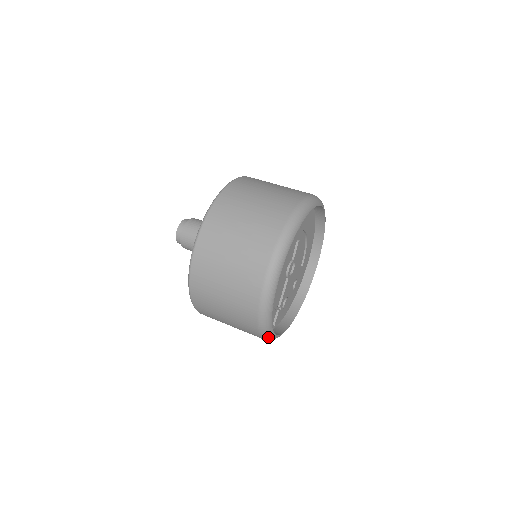
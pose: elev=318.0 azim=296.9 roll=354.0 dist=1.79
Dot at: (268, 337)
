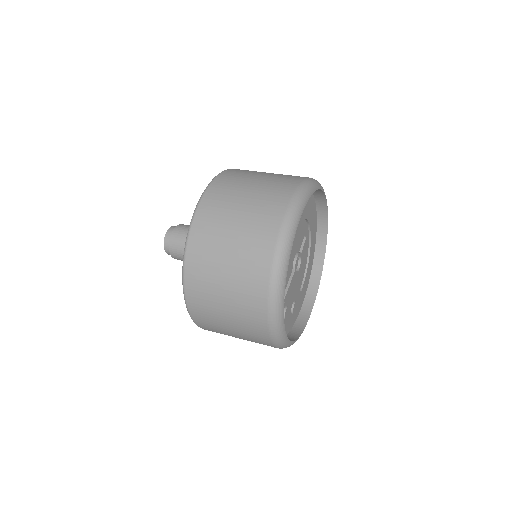
Dot at: (276, 306)
